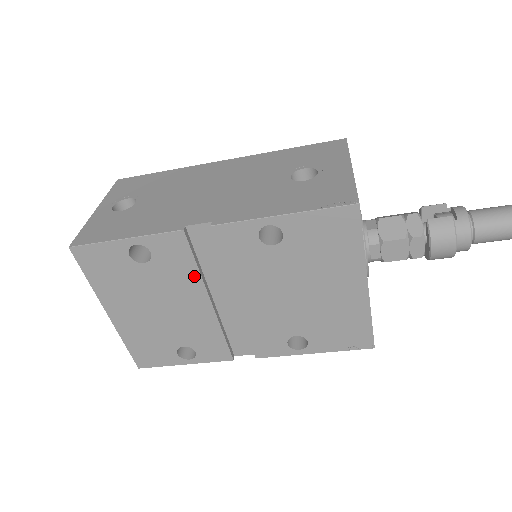
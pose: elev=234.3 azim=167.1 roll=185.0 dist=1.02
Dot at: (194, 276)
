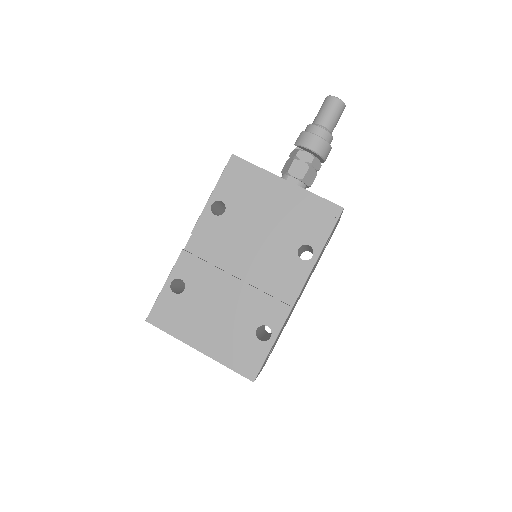
Dot at: (212, 270)
